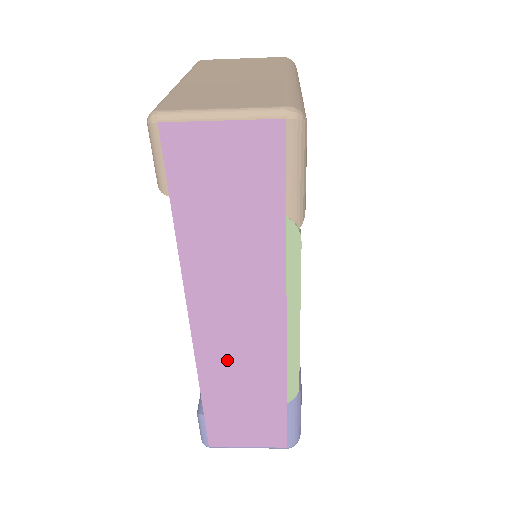
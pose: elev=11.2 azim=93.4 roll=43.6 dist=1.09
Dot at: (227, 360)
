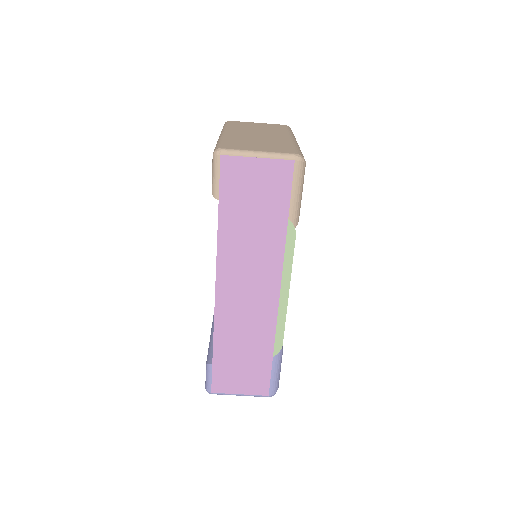
Dot at: (236, 319)
